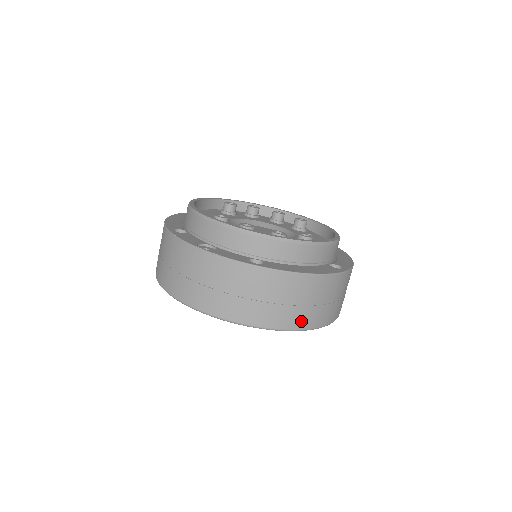
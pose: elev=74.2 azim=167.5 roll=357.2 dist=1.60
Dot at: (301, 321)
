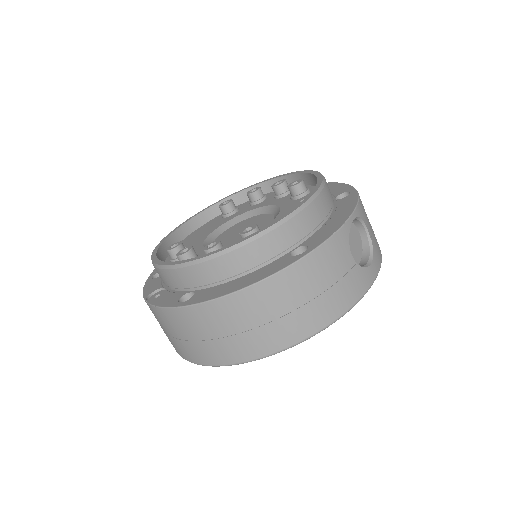
Dot at: (269, 343)
